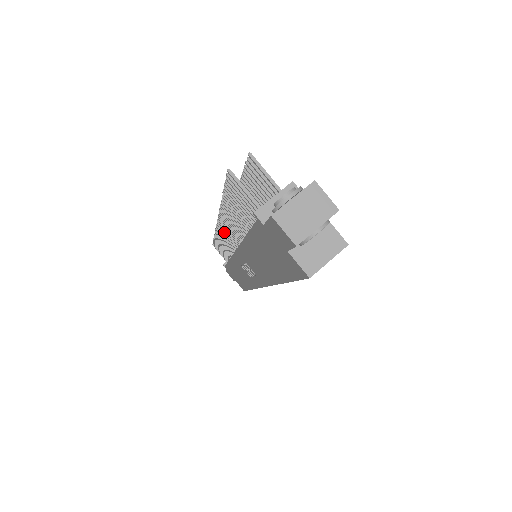
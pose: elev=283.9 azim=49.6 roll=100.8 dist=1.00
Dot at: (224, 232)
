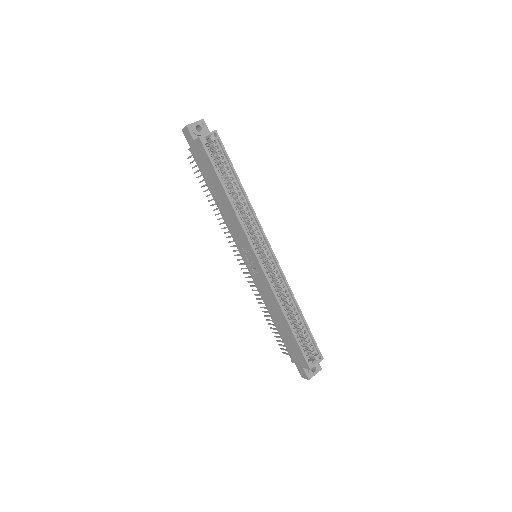
Dot at: (242, 264)
